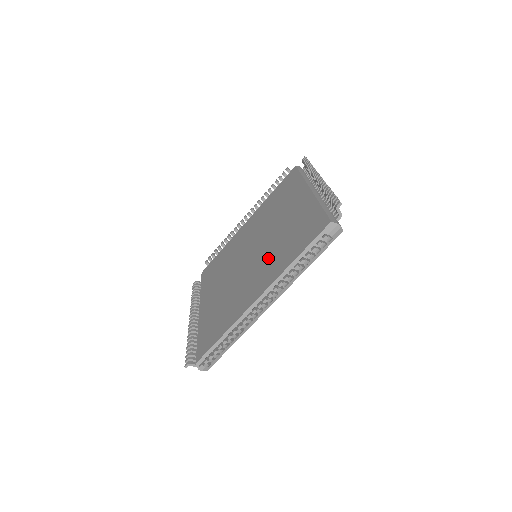
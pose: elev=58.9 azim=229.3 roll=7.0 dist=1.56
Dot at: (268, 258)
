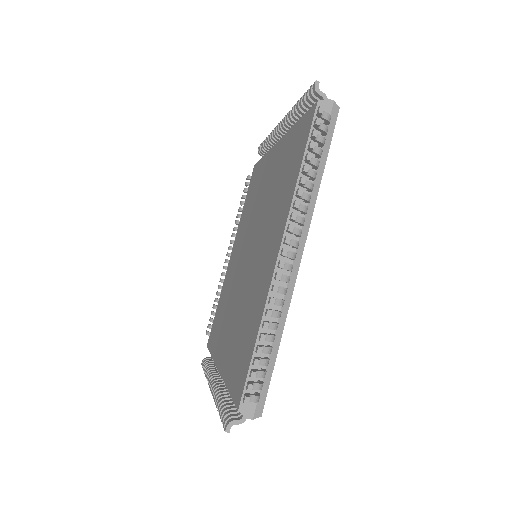
Dot at: (237, 315)
